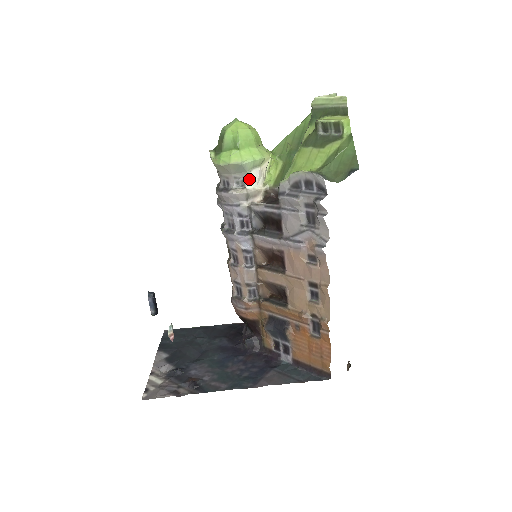
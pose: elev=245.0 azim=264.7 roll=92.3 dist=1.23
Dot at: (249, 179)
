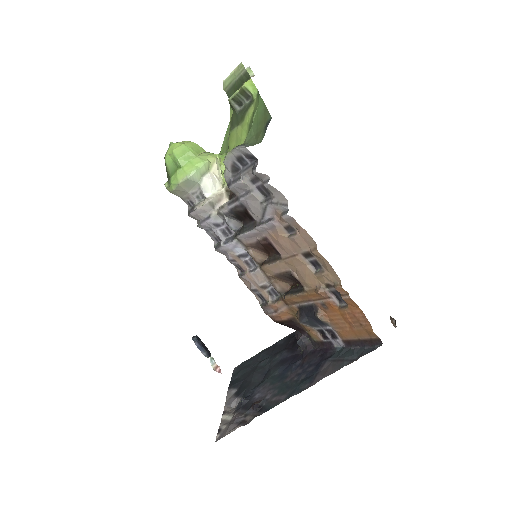
Dot at: (205, 188)
